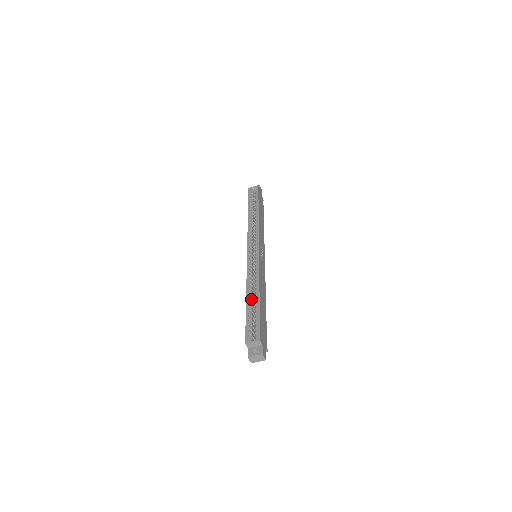
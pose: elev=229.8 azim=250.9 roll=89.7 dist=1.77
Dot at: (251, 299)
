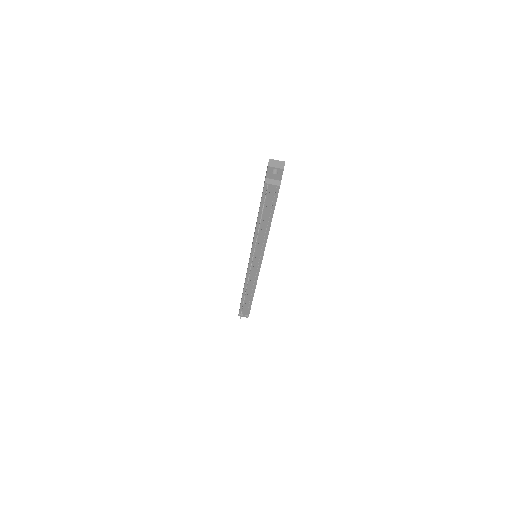
Dot at: occluded
